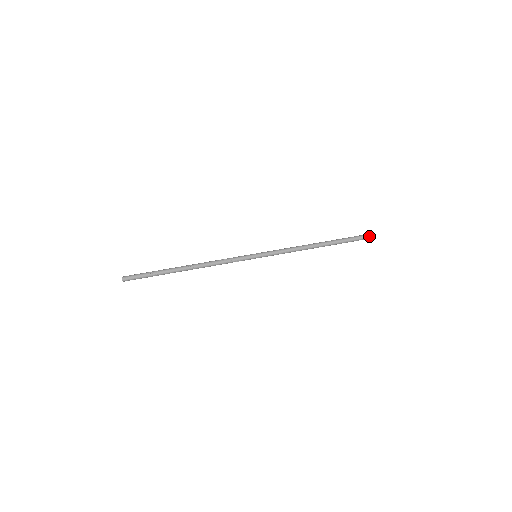
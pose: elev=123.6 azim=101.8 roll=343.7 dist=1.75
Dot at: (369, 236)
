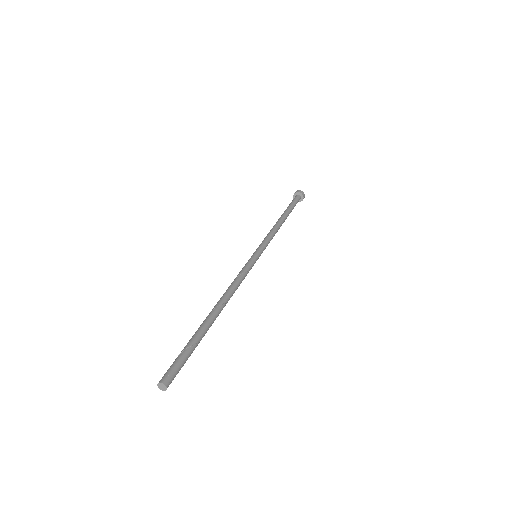
Dot at: (302, 193)
